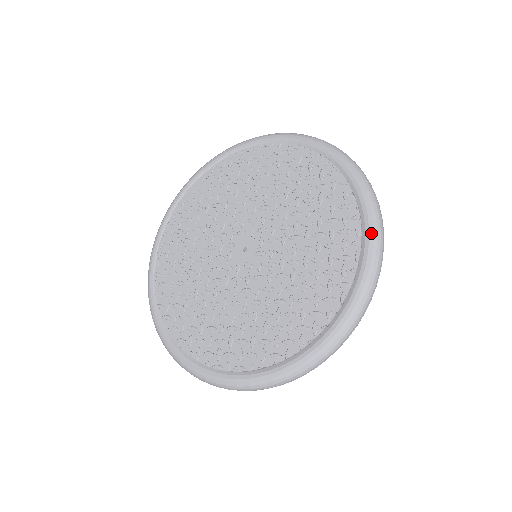
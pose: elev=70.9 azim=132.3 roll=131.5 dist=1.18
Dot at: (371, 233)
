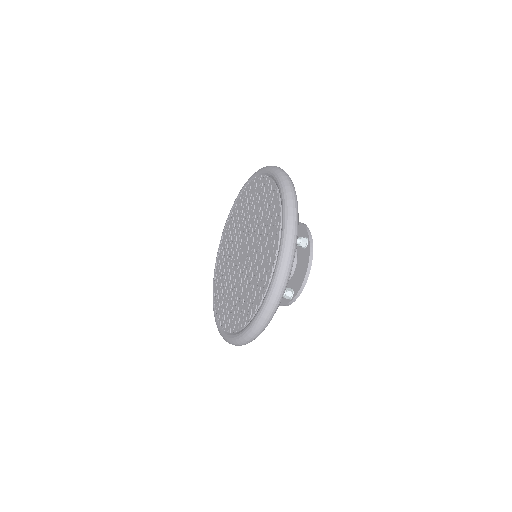
Dot at: (261, 170)
